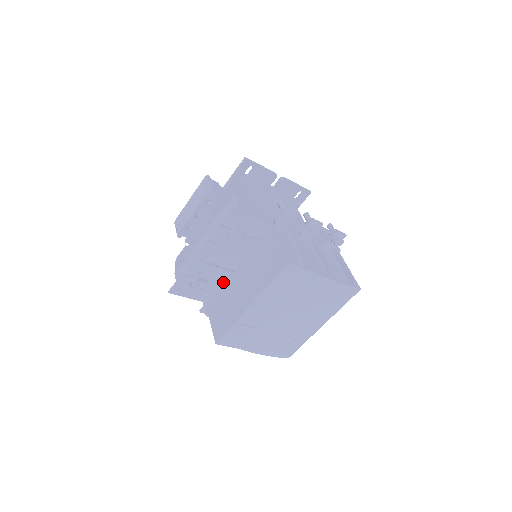
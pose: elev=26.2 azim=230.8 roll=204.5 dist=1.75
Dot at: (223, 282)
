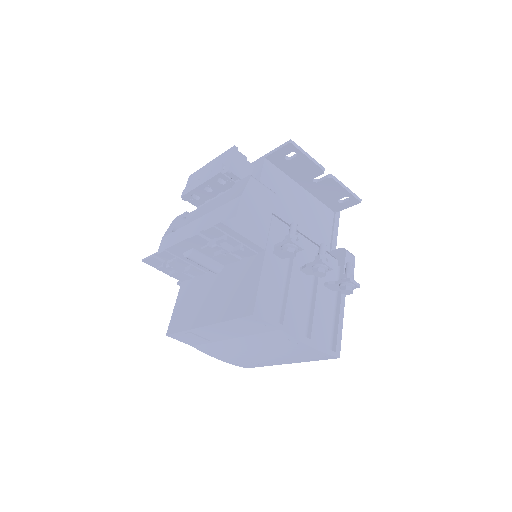
Dot at: (202, 274)
